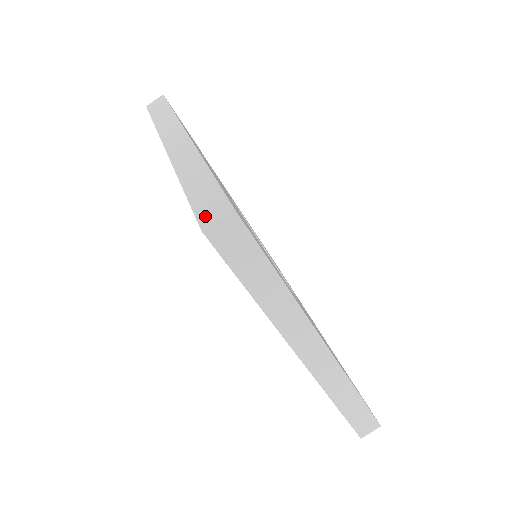
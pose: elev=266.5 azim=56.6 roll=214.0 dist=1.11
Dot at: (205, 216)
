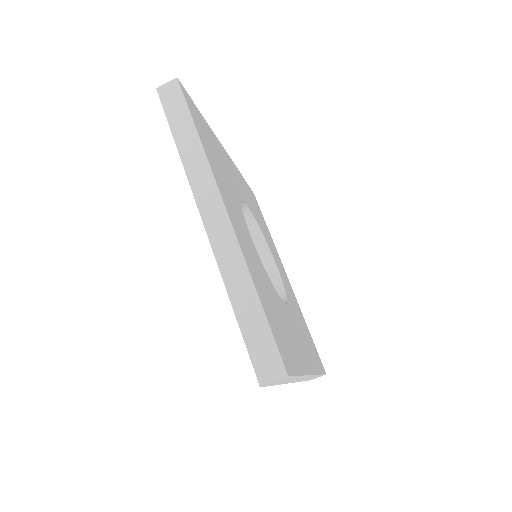
Dot at: (261, 369)
